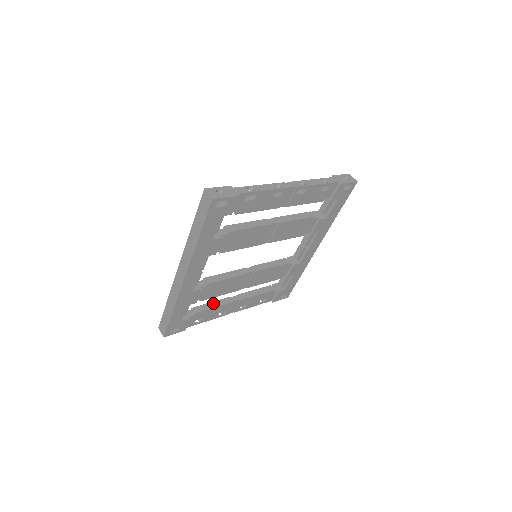
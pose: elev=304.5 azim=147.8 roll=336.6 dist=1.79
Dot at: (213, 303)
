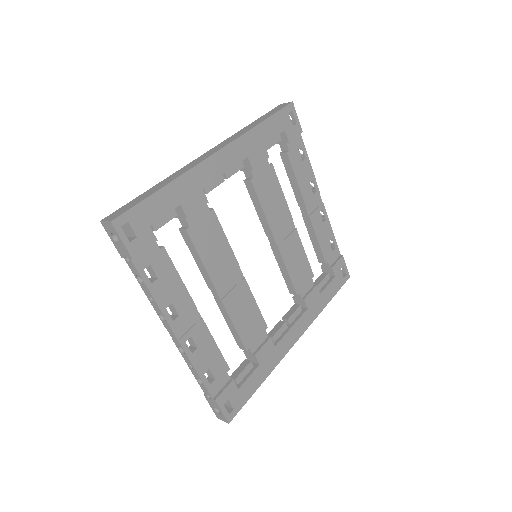
Dot at: occluded
